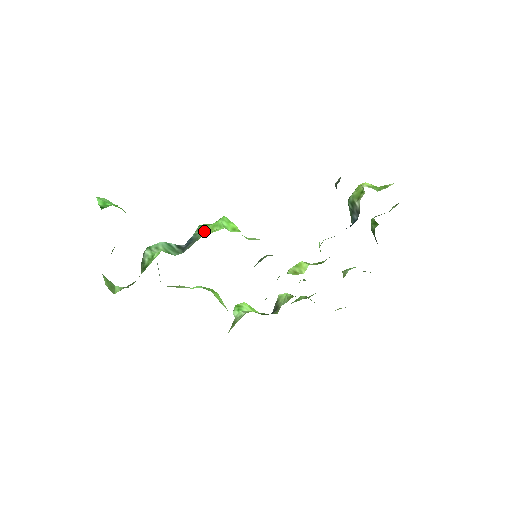
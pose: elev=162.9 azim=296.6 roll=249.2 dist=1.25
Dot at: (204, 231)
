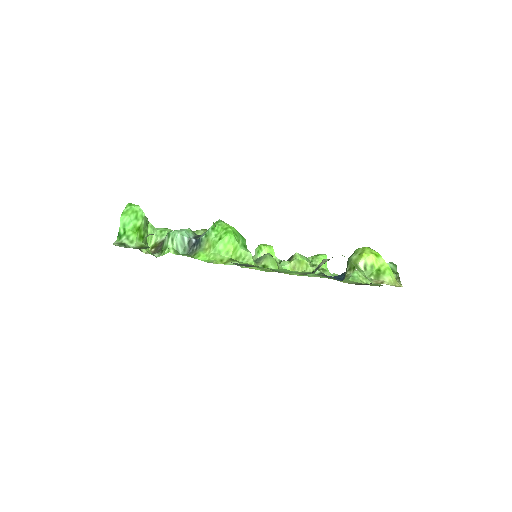
Dot at: (207, 242)
